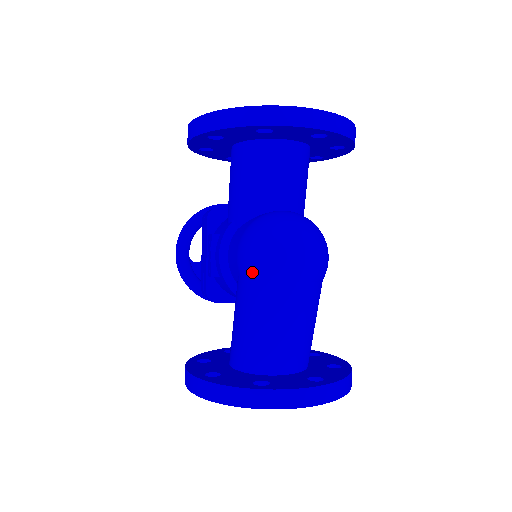
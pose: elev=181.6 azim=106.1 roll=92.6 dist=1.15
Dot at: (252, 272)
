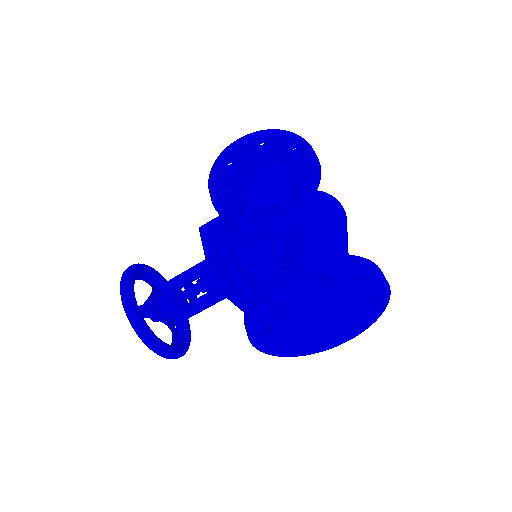
Dot at: (322, 206)
